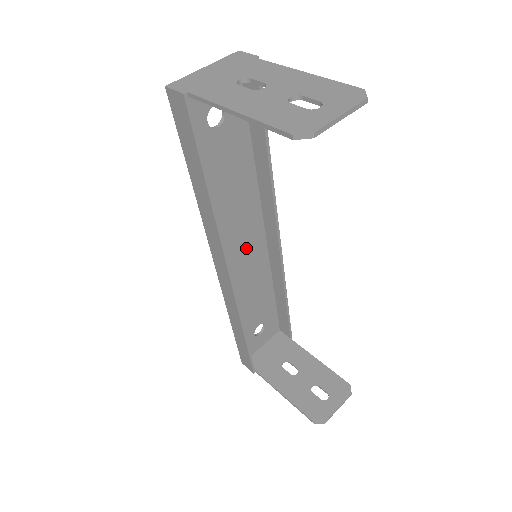
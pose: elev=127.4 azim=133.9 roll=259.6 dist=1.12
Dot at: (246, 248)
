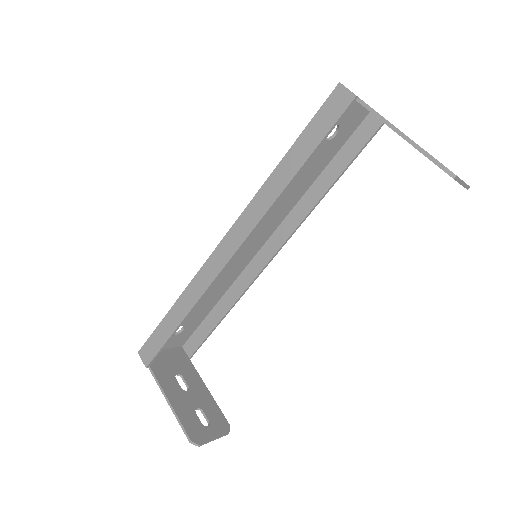
Dot at: (245, 246)
